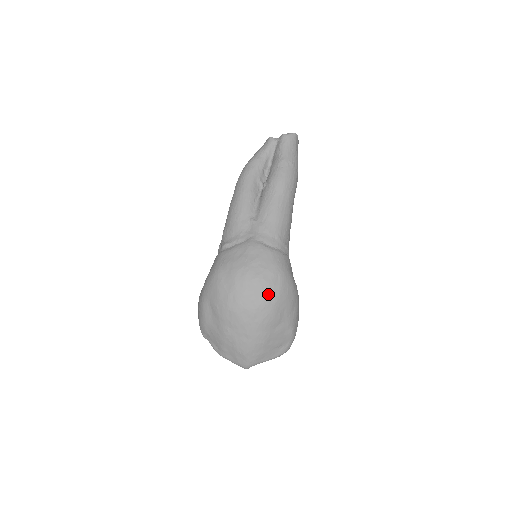
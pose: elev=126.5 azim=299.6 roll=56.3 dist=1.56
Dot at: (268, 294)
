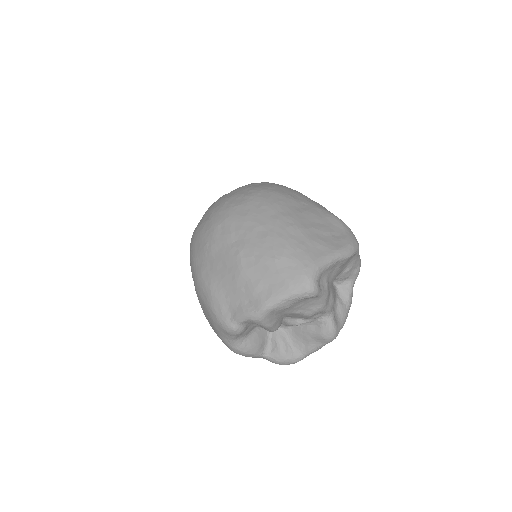
Dot at: (255, 187)
